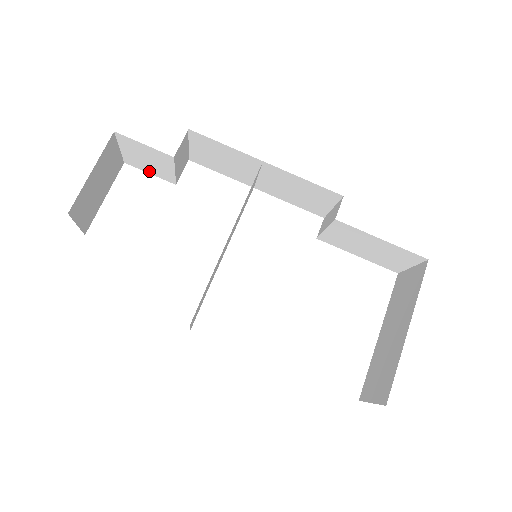
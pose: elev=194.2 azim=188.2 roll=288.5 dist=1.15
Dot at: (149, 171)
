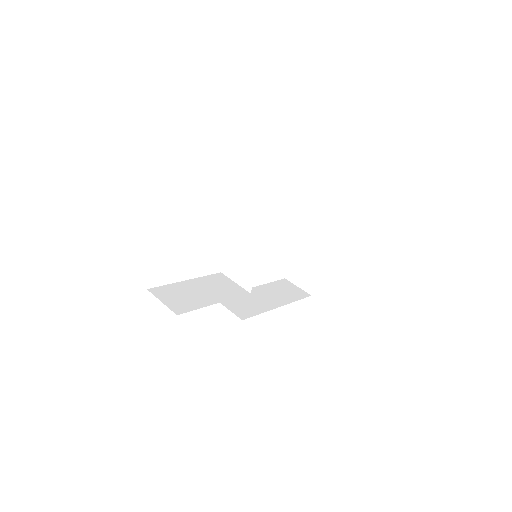
Dot at: occluded
